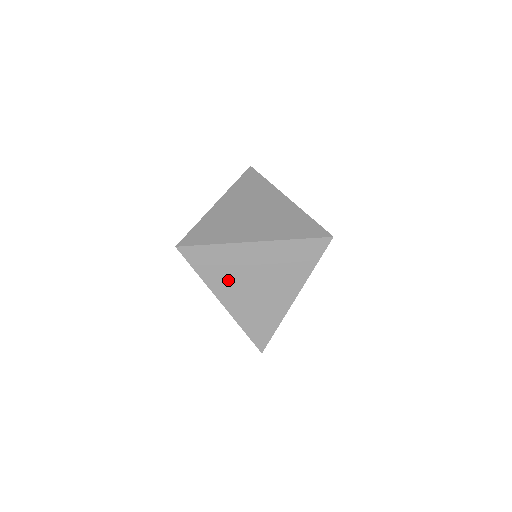
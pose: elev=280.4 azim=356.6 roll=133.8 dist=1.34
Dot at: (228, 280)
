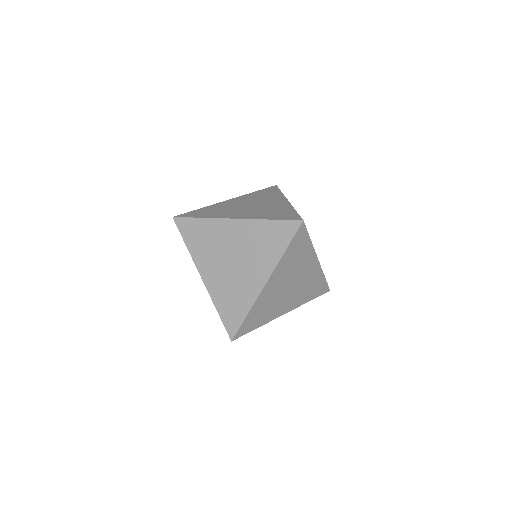
Dot at: (209, 255)
